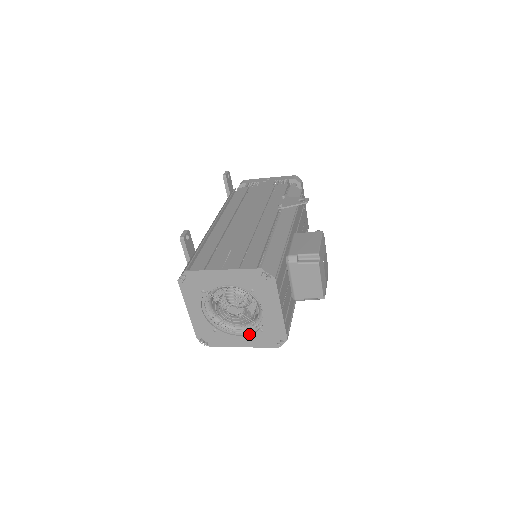
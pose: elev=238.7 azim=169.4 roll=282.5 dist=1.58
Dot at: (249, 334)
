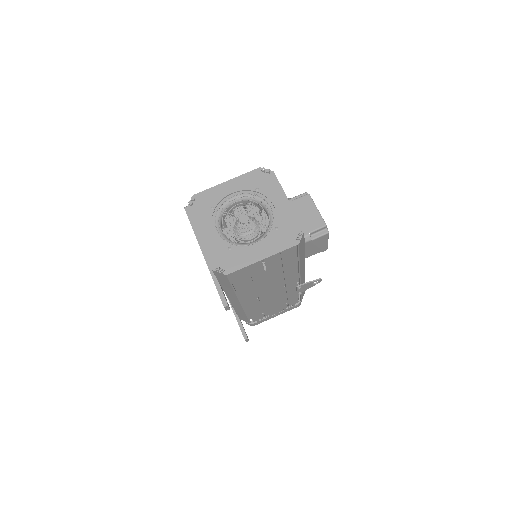
Dot at: (265, 240)
